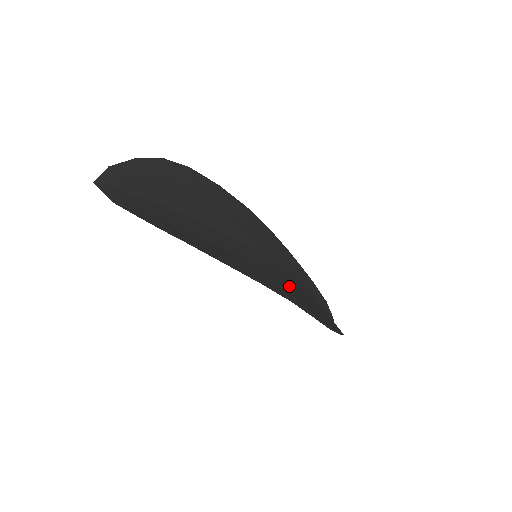
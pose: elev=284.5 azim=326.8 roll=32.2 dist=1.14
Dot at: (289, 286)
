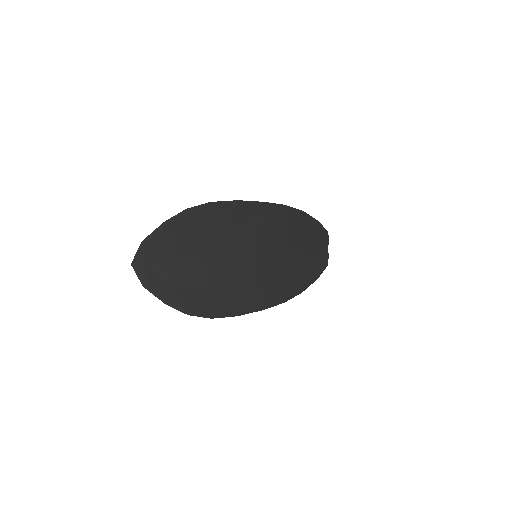
Dot at: (275, 278)
